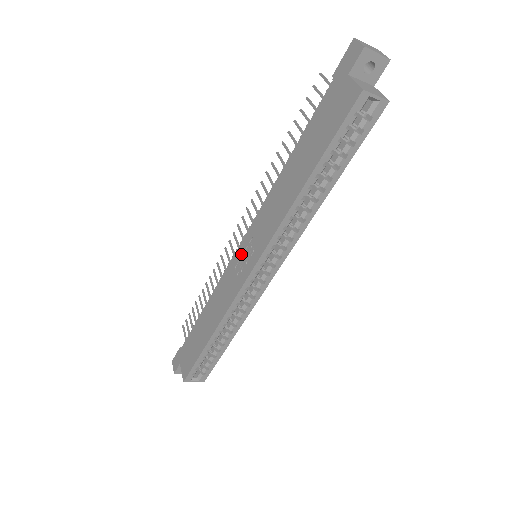
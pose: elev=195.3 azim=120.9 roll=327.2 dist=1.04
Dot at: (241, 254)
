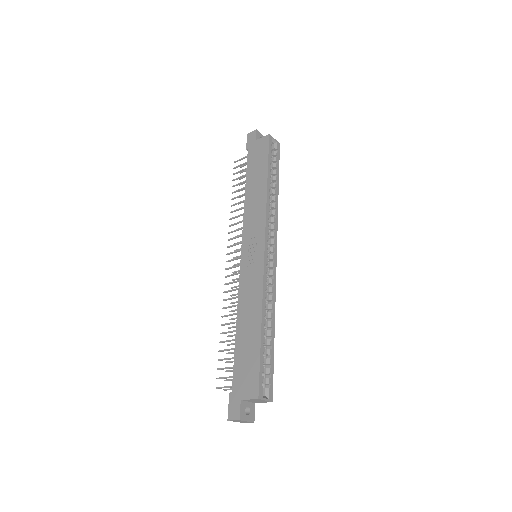
Dot at: (247, 256)
